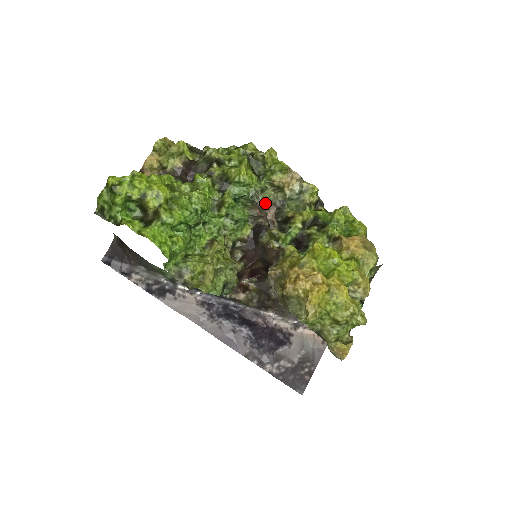
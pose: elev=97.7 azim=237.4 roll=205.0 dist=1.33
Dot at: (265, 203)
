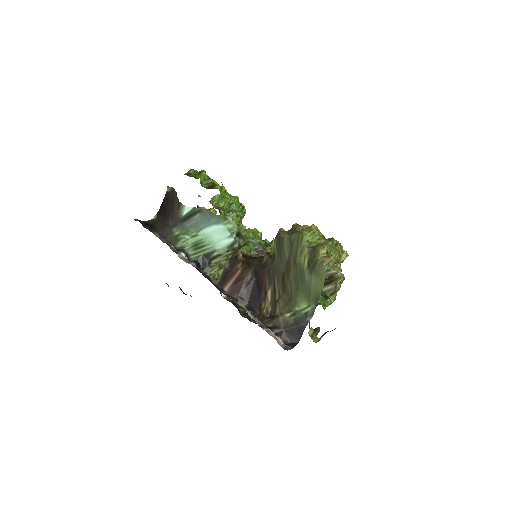
Dot at: occluded
